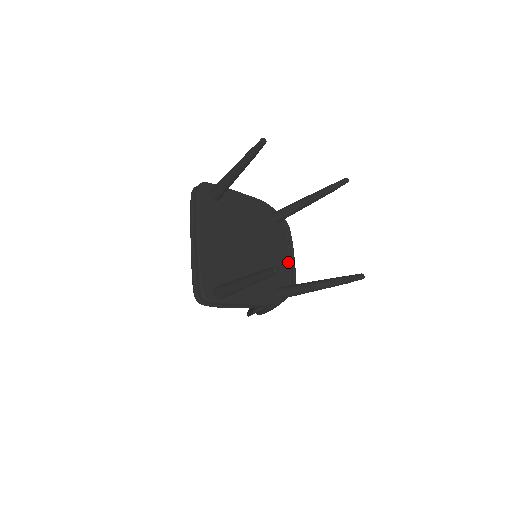
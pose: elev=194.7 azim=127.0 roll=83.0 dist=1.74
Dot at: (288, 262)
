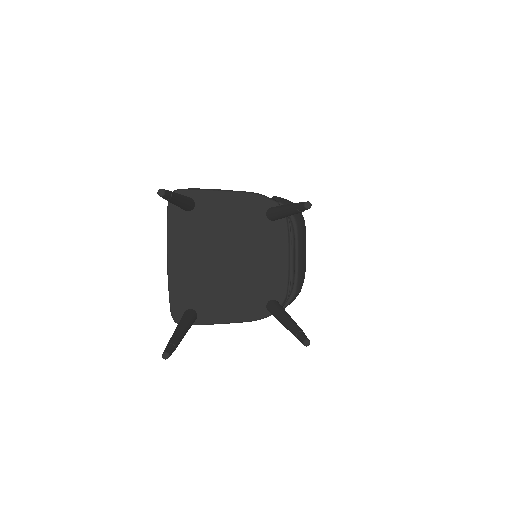
Dot at: (287, 268)
